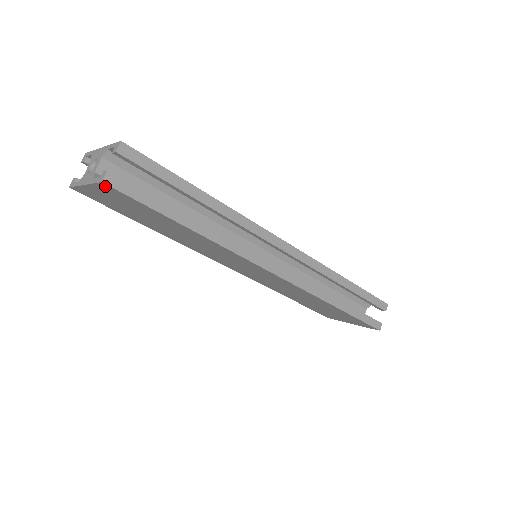
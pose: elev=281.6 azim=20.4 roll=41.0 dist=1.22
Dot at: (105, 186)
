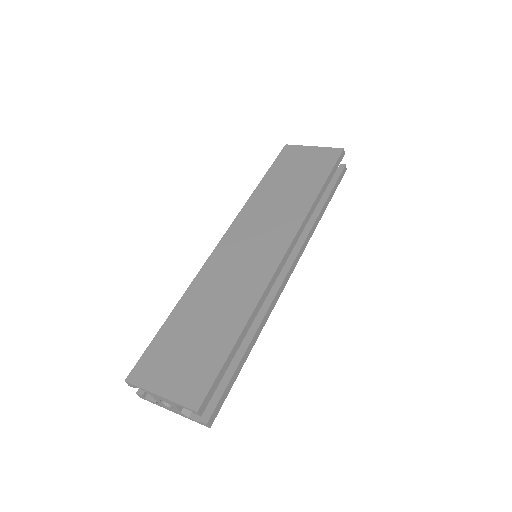
Dot at: occluded
